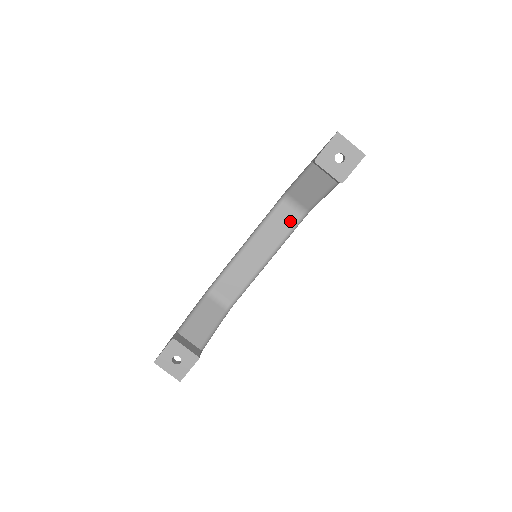
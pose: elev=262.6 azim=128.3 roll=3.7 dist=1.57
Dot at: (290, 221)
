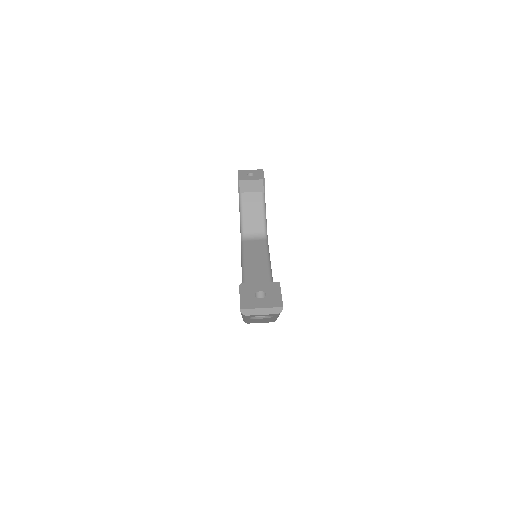
Dot at: (260, 244)
